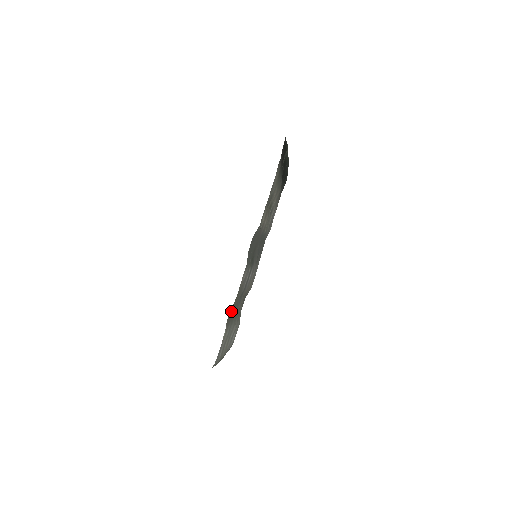
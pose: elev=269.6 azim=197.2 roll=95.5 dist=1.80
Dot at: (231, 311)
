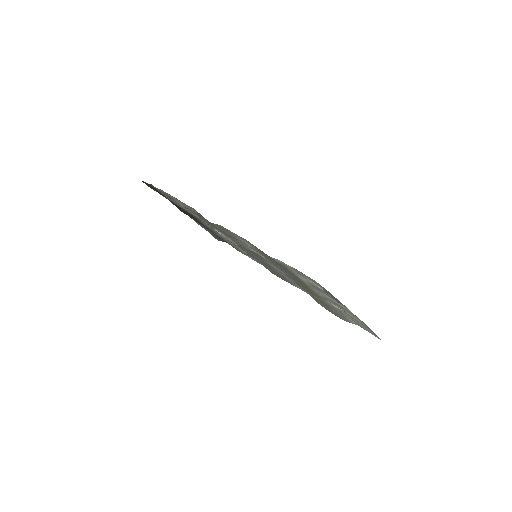
Dot at: occluded
